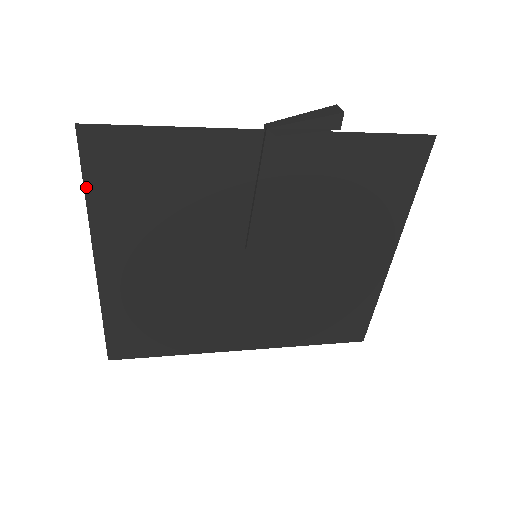
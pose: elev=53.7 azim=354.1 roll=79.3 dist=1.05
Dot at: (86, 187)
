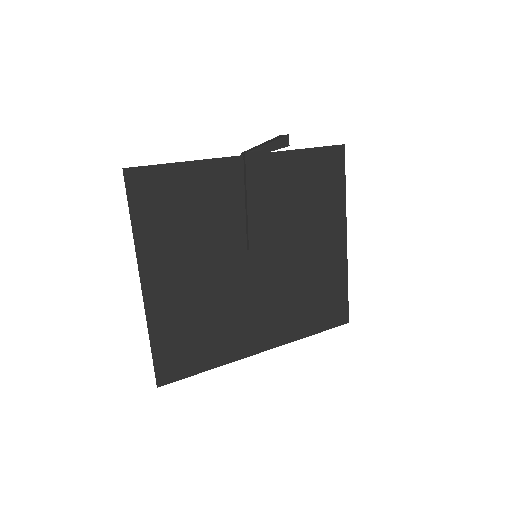
Dot at: (132, 217)
